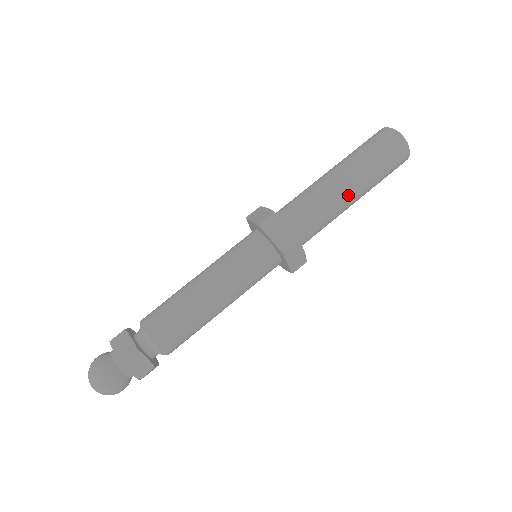
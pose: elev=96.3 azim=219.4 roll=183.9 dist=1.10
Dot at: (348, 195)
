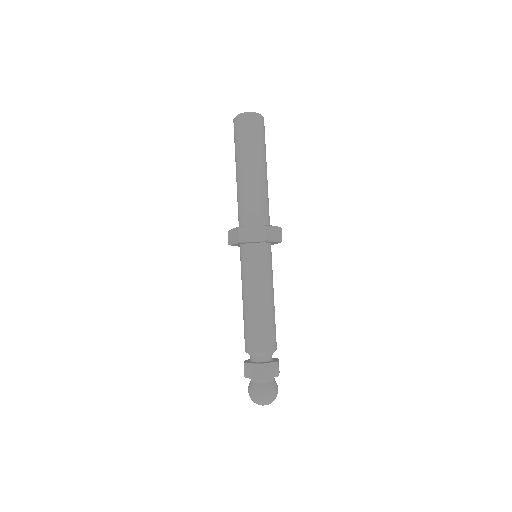
Dot at: (259, 174)
